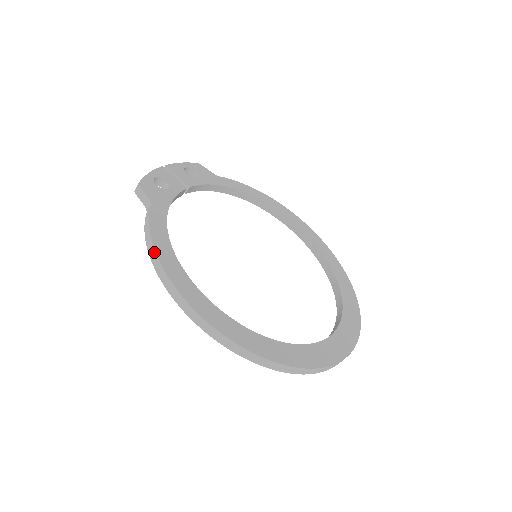
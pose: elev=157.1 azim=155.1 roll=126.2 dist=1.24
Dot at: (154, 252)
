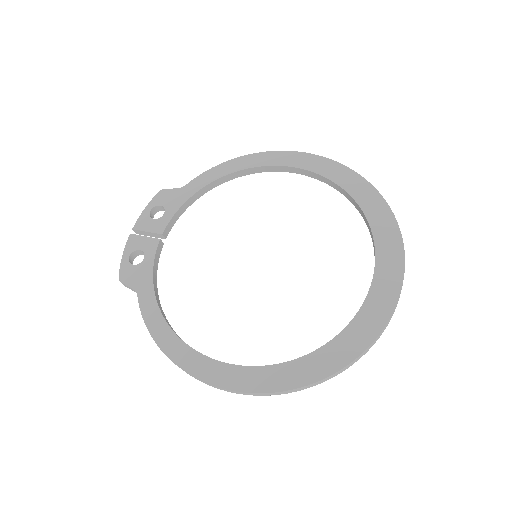
Dot at: occluded
